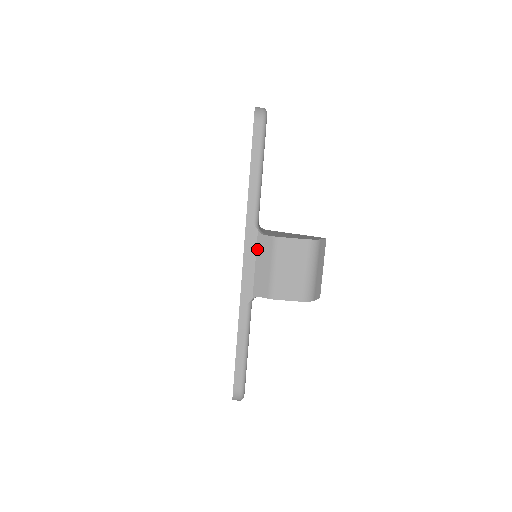
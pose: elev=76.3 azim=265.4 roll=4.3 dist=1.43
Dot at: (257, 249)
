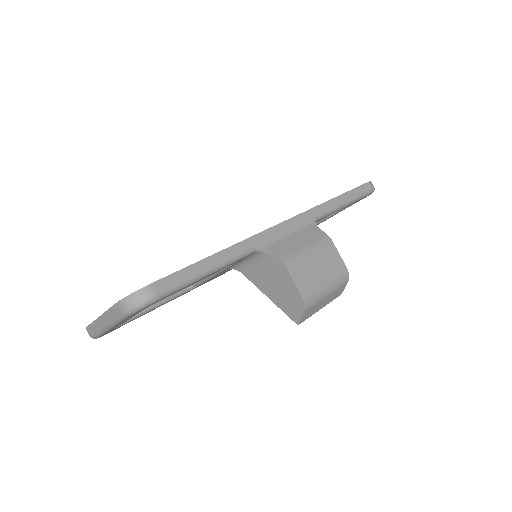
Dot at: (303, 228)
